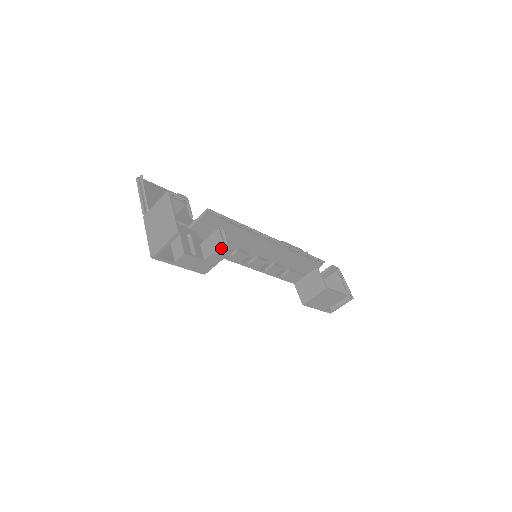
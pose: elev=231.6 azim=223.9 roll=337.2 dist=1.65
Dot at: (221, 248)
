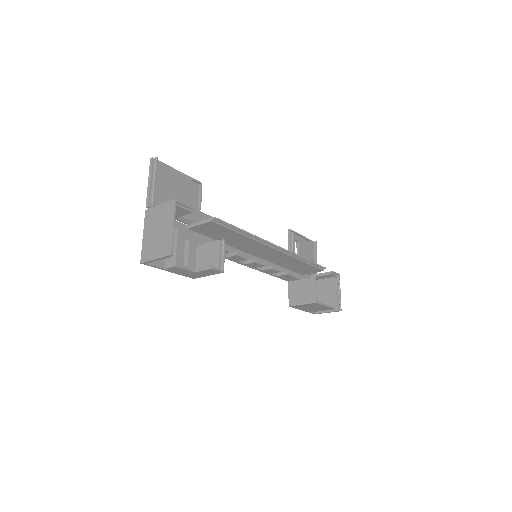
Dot at: (214, 269)
